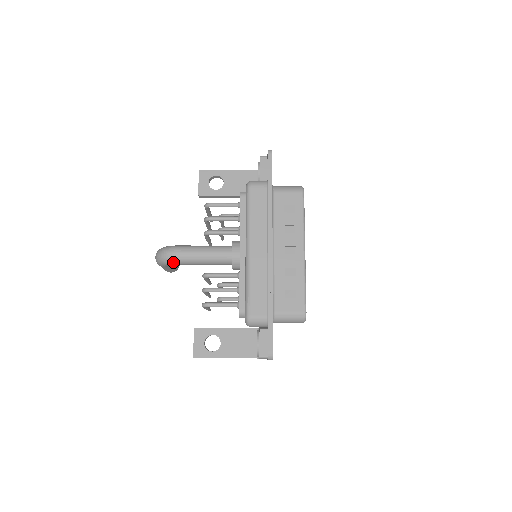
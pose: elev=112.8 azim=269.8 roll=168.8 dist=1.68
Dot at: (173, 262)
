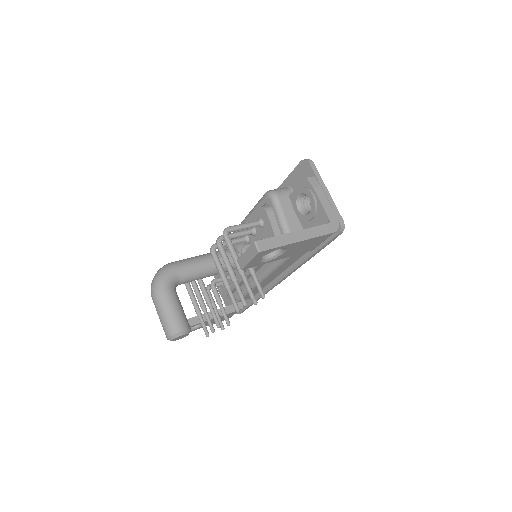
Dot at: (172, 266)
